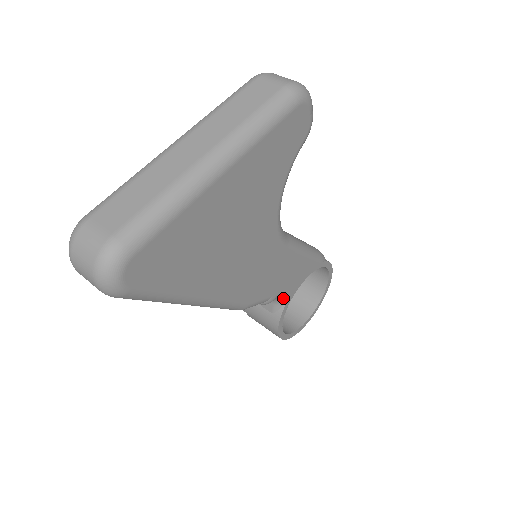
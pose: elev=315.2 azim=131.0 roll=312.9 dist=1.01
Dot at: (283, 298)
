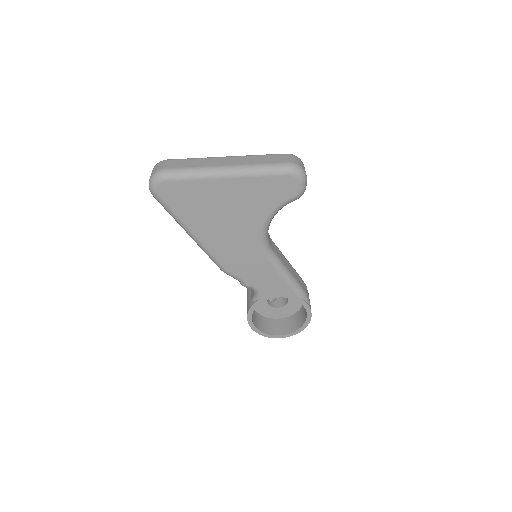
Dot at: (258, 294)
